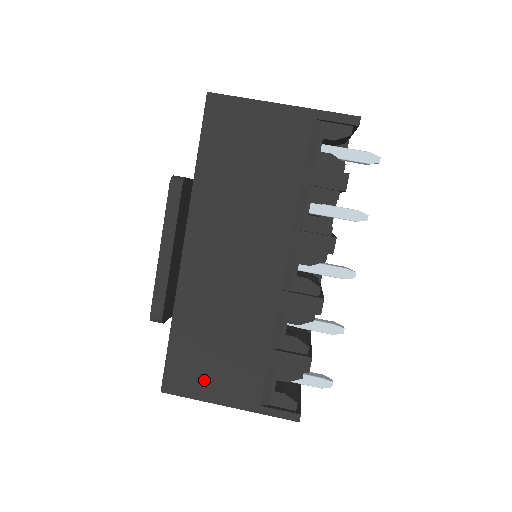
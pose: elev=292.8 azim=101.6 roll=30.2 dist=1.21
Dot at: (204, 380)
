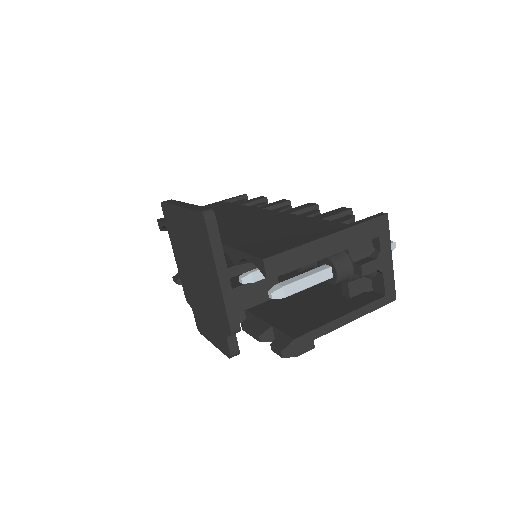
Dot at: (289, 240)
